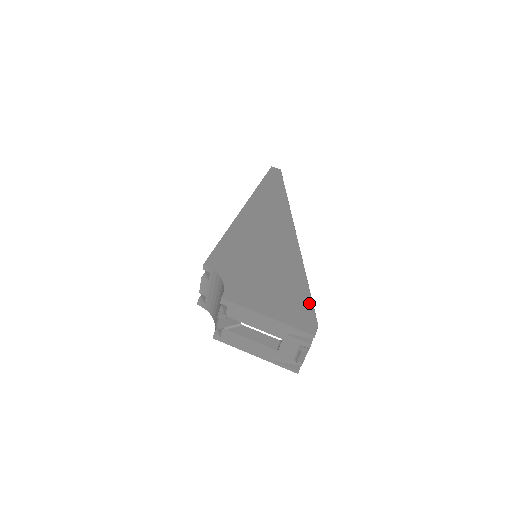
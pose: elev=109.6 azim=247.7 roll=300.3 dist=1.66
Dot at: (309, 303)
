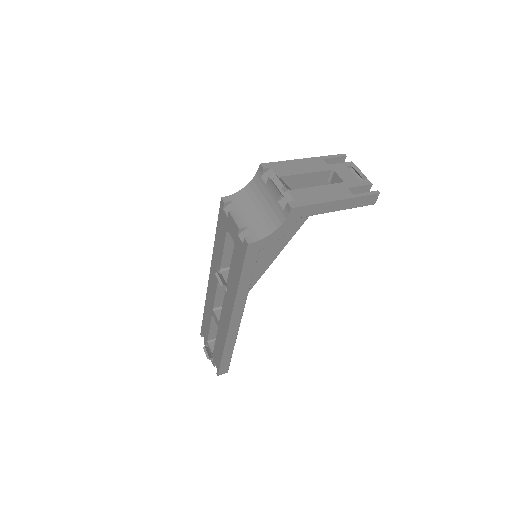
Dot at: occluded
